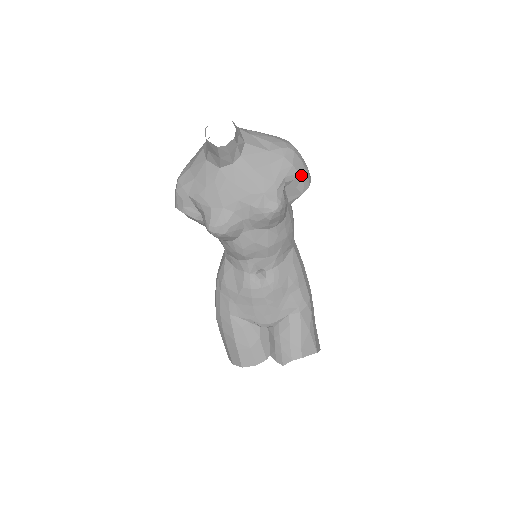
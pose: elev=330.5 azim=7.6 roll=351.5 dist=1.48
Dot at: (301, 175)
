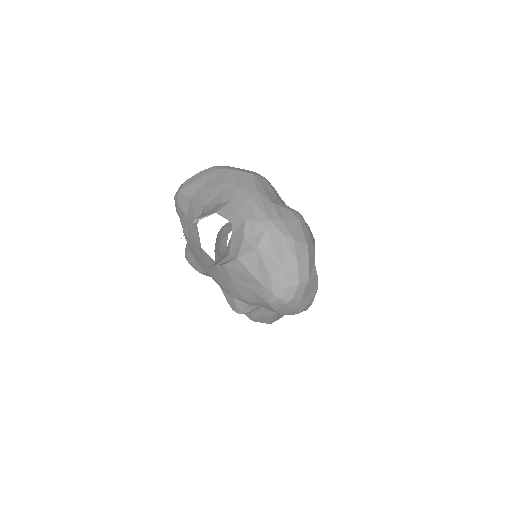
Dot at: (284, 314)
